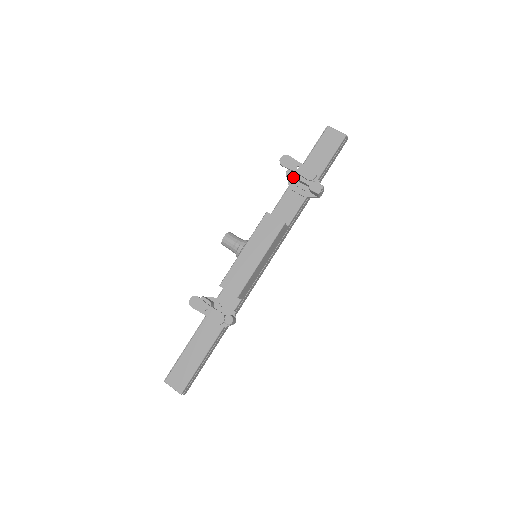
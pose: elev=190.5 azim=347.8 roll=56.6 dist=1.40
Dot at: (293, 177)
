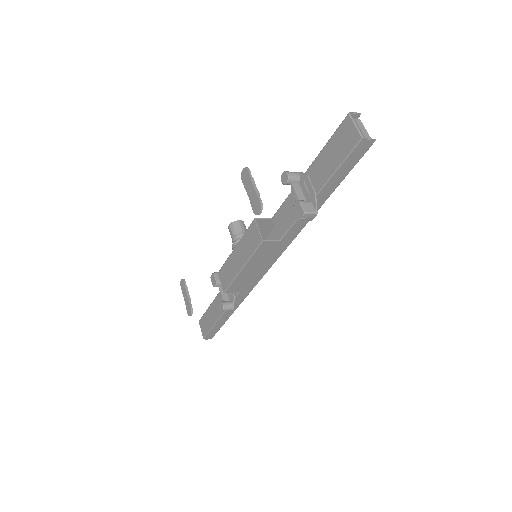
Dot at: (287, 184)
